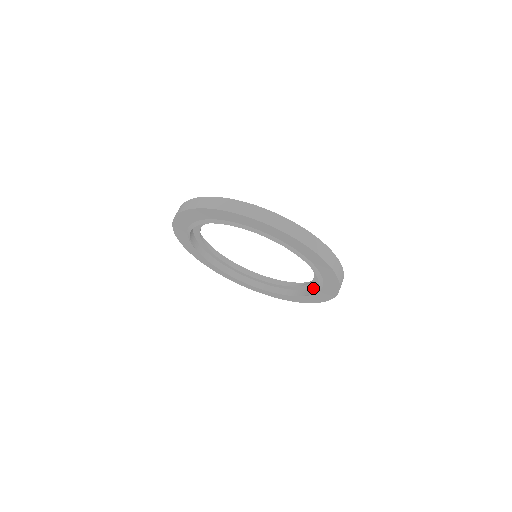
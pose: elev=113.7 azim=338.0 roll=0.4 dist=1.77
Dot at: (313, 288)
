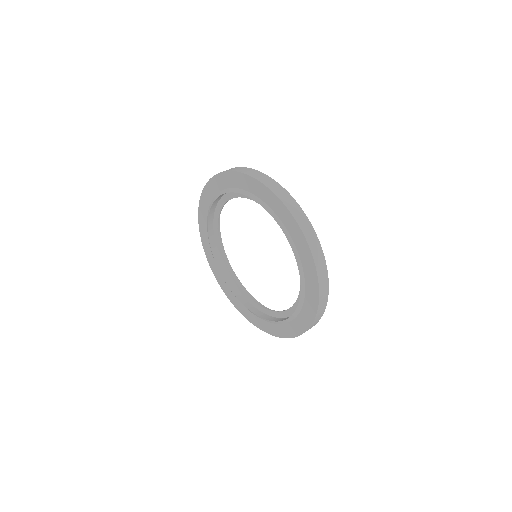
Dot at: occluded
